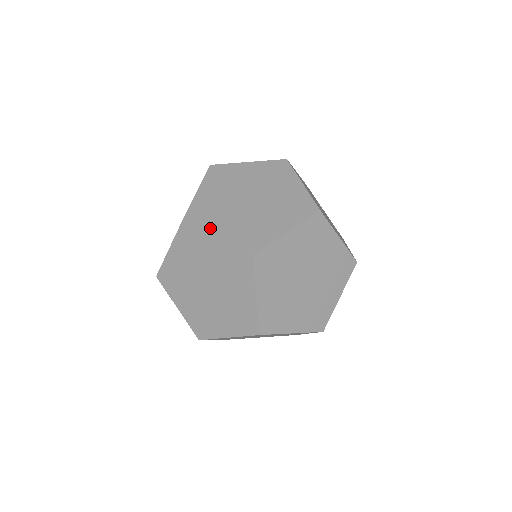
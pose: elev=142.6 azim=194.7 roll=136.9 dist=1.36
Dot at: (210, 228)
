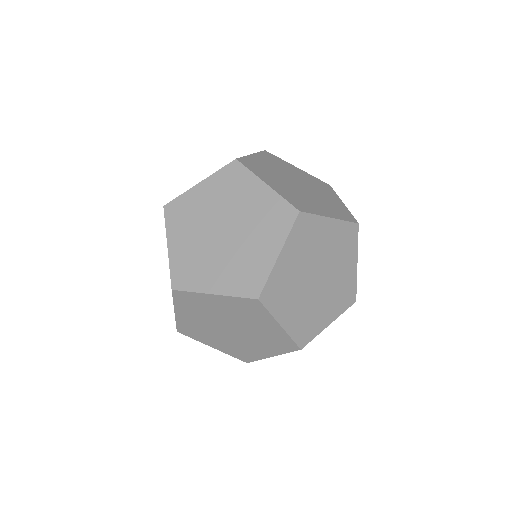
Dot at: (171, 233)
